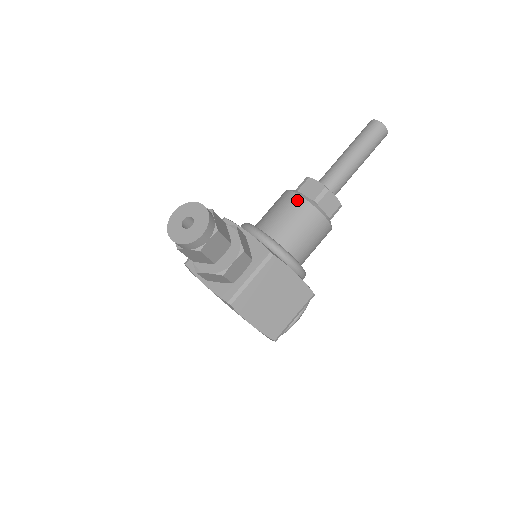
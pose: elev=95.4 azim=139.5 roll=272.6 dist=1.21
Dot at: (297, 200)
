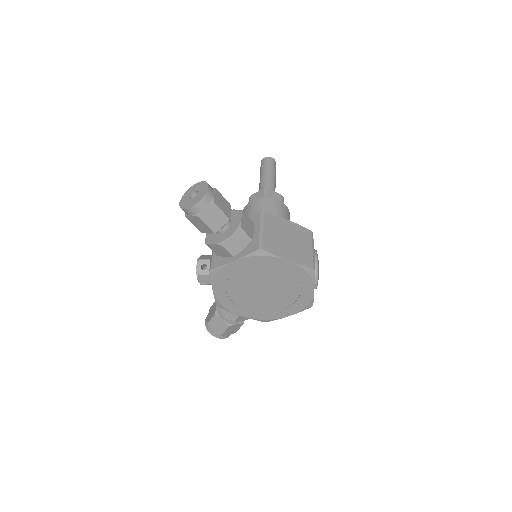
Dot at: (253, 202)
